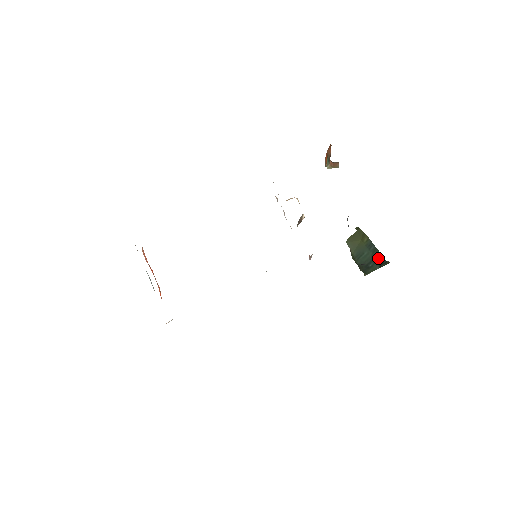
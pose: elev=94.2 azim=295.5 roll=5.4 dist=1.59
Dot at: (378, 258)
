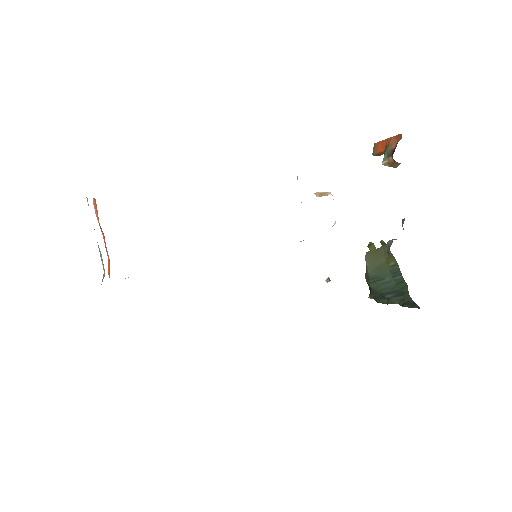
Dot at: (402, 293)
